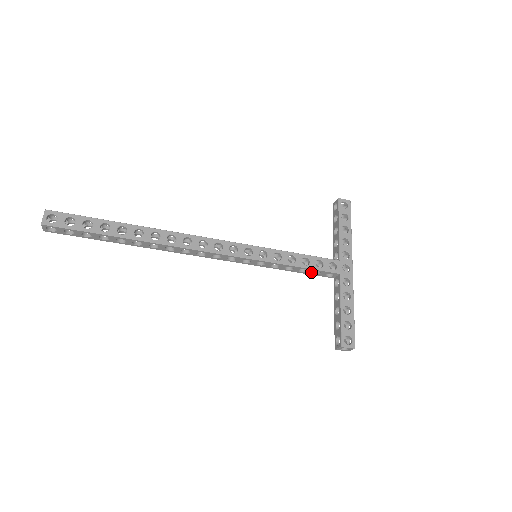
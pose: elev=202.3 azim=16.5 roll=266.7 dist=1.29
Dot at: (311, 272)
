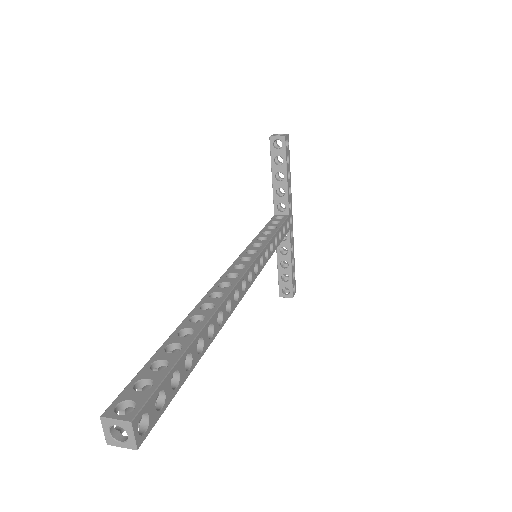
Dot at: occluded
